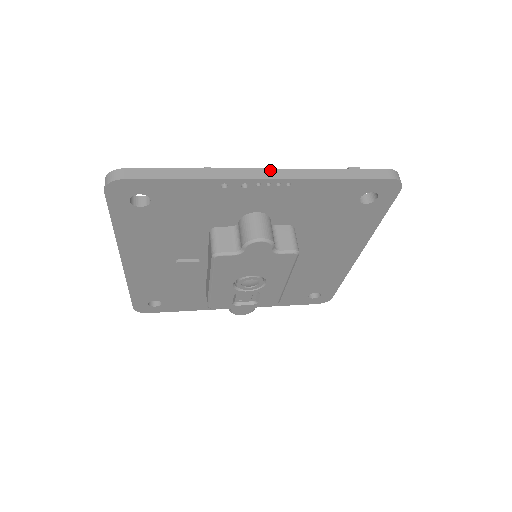
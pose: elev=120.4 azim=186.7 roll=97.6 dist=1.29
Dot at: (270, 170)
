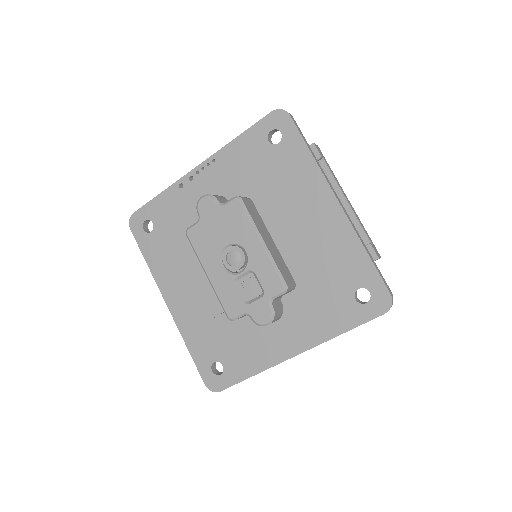
Dot at: occluded
